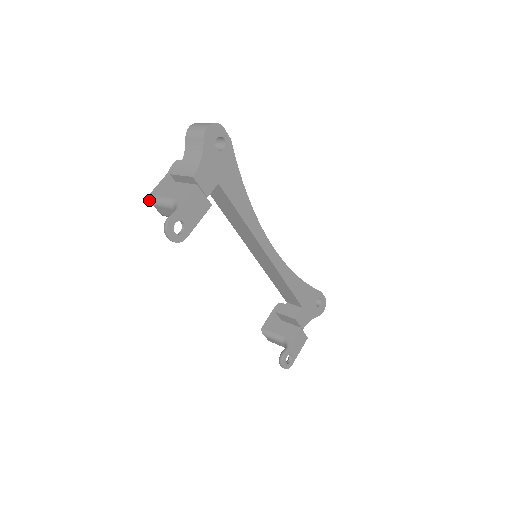
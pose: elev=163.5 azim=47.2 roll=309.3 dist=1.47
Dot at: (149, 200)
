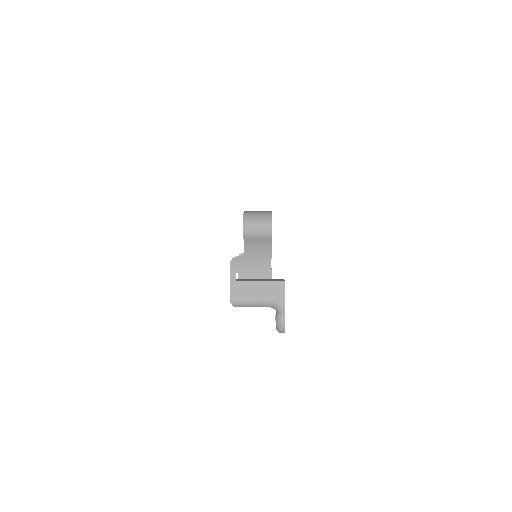
Dot at: occluded
